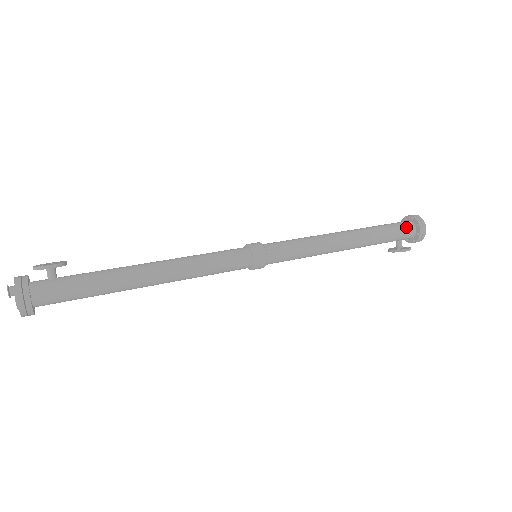
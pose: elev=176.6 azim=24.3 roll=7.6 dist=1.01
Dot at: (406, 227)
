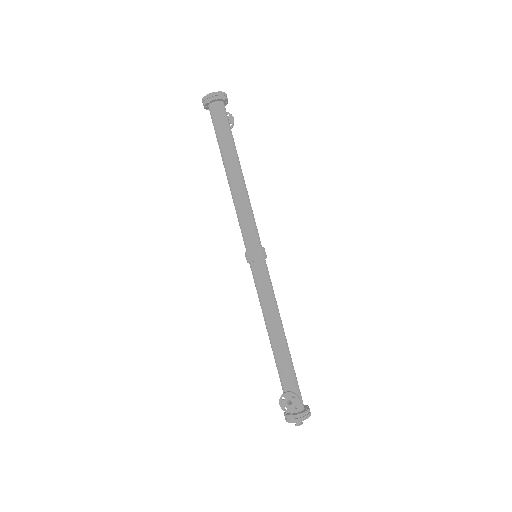
Dot at: (301, 397)
